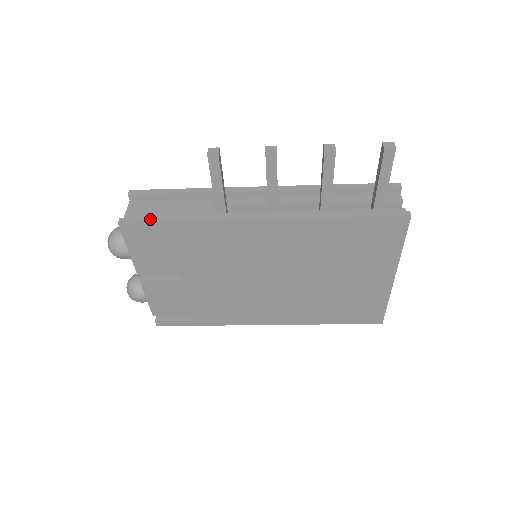
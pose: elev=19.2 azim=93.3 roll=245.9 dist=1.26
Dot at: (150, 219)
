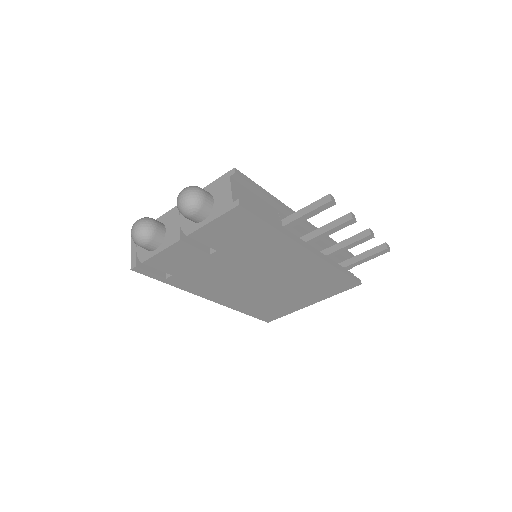
Dot at: (258, 213)
